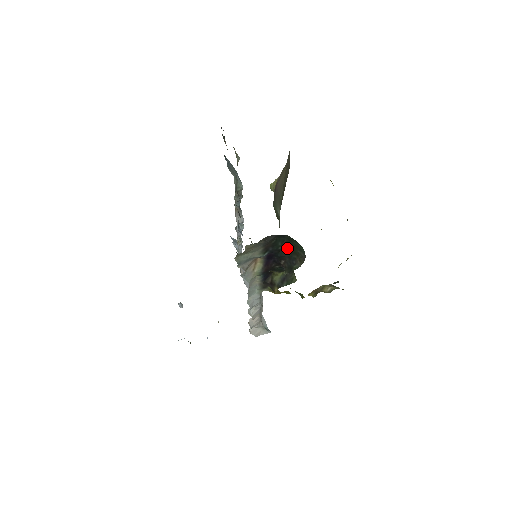
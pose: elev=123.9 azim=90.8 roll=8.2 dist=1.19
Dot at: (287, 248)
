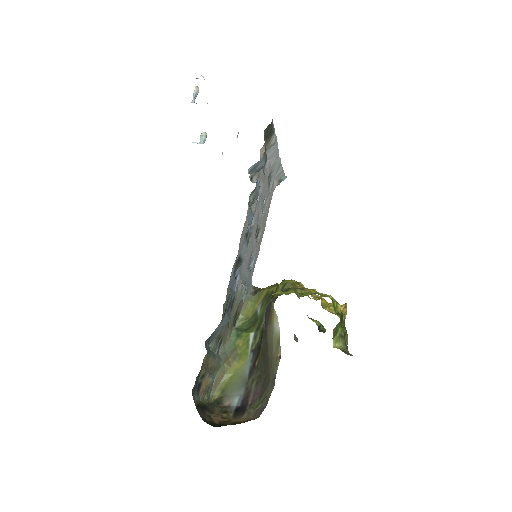
Dot at: occluded
